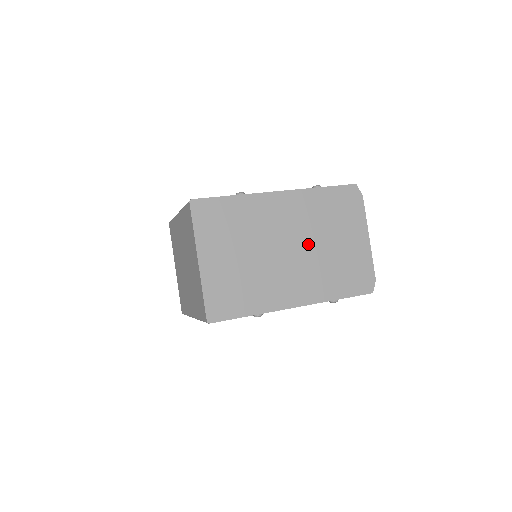
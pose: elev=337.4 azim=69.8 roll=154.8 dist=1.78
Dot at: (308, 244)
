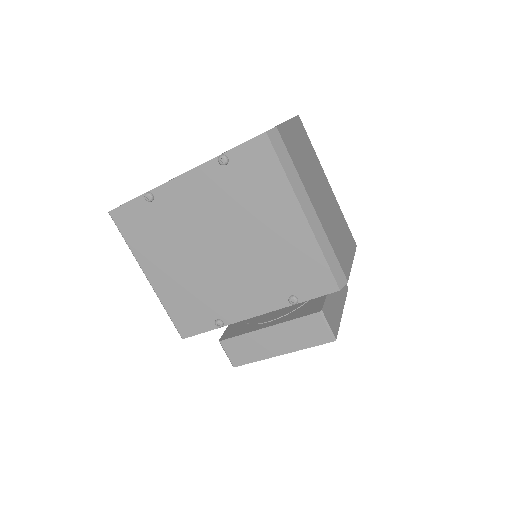
Dot at: occluded
